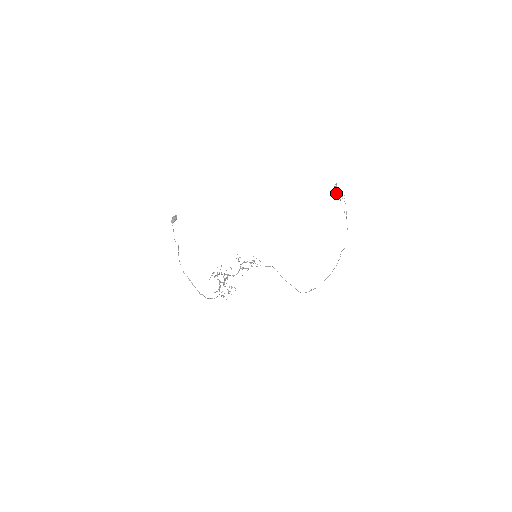
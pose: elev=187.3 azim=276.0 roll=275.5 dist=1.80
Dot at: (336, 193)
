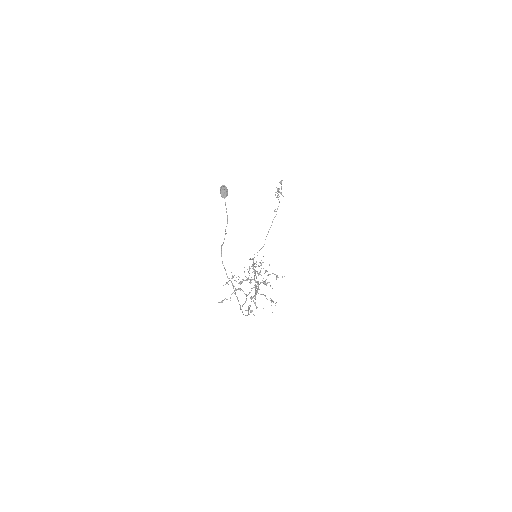
Dot at: occluded
